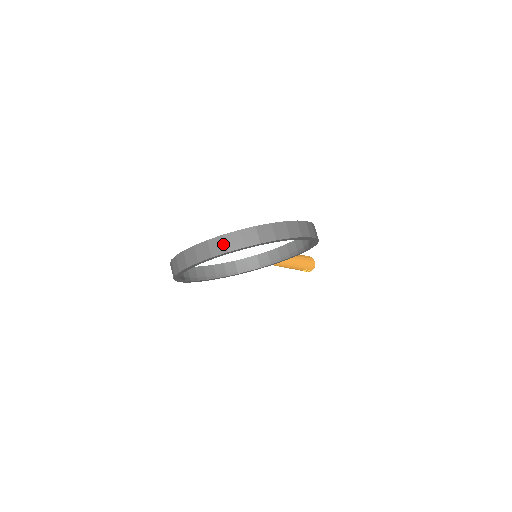
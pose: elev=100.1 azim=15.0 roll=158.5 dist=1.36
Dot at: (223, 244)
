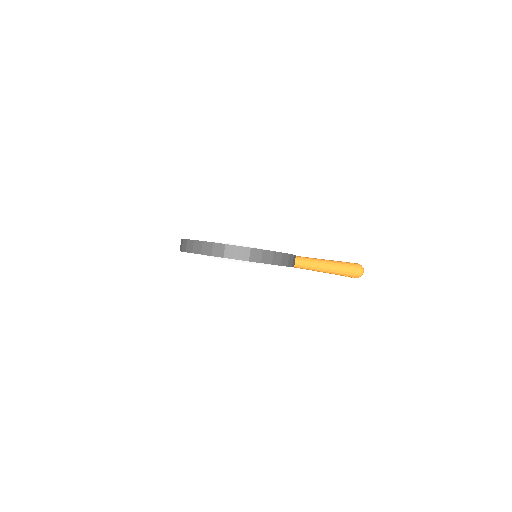
Dot at: (192, 246)
